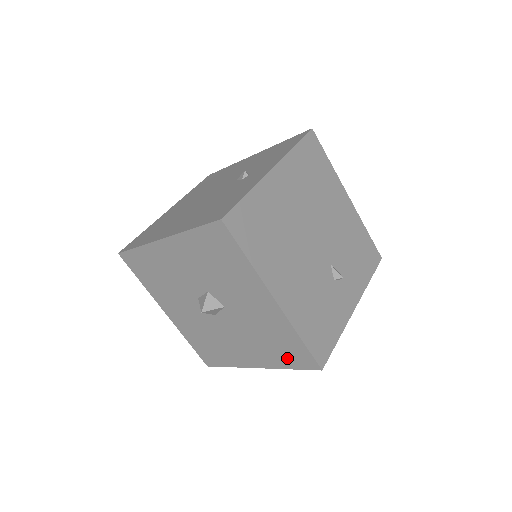
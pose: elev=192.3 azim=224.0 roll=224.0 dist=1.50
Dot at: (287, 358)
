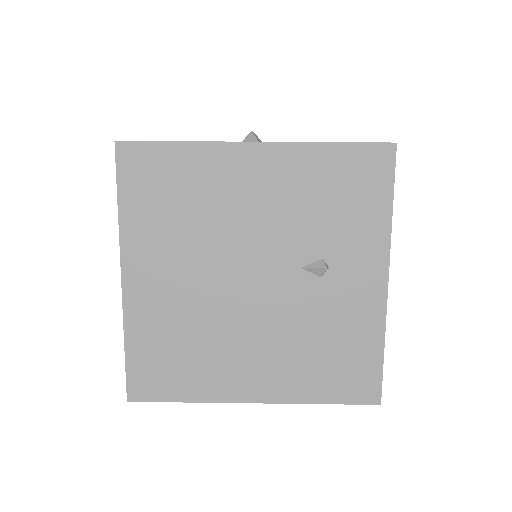
Dot at: occluded
